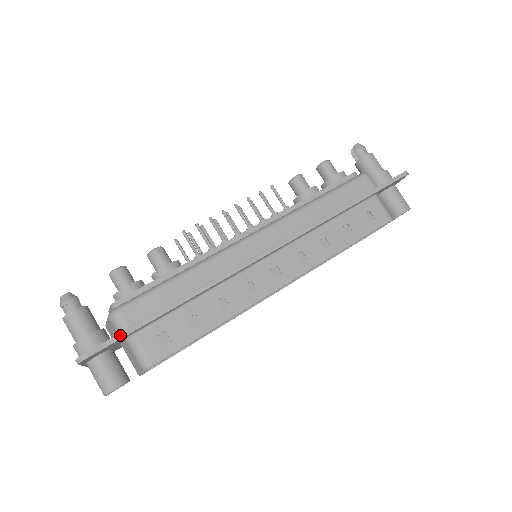
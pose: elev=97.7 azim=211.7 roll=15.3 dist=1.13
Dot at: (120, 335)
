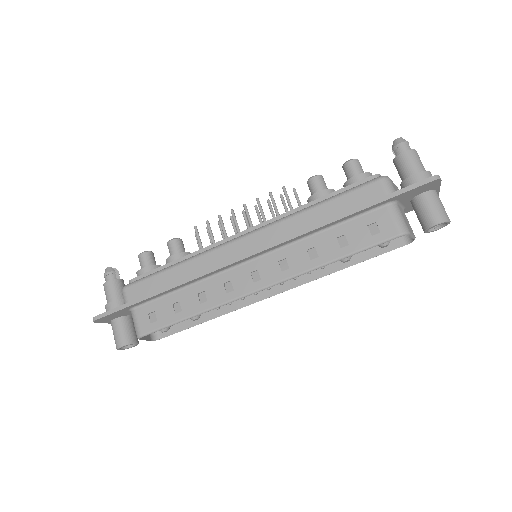
Dot at: (120, 307)
